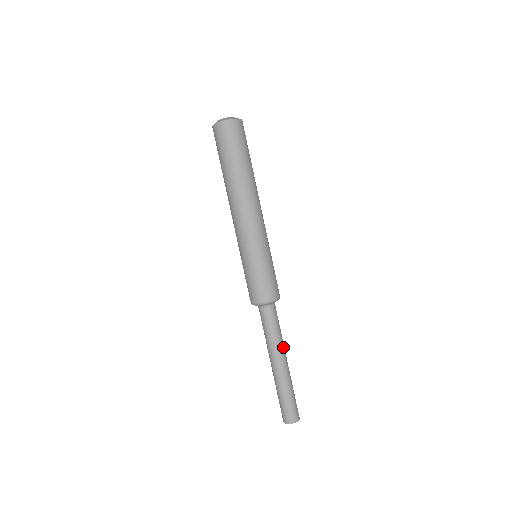
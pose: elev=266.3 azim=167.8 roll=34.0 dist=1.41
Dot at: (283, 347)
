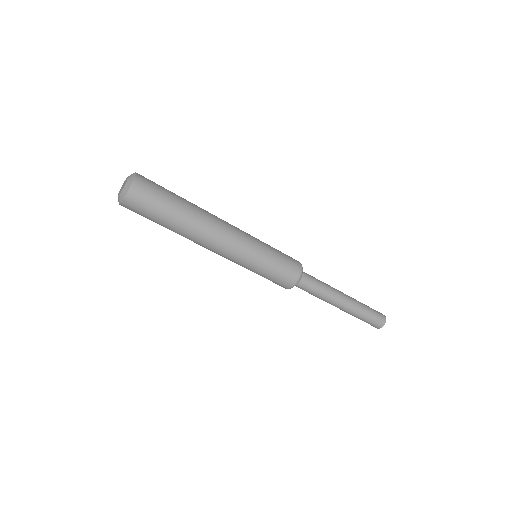
Dot at: (334, 289)
